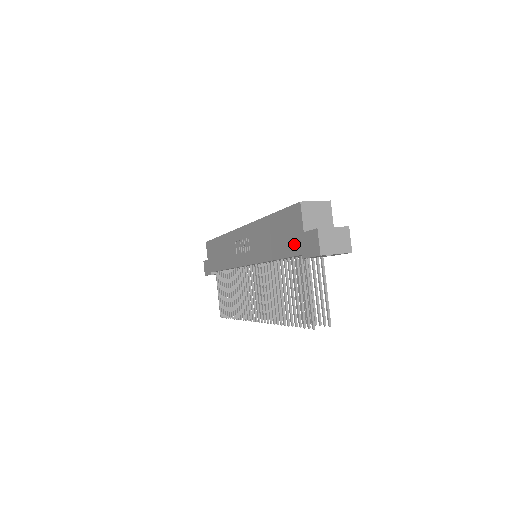
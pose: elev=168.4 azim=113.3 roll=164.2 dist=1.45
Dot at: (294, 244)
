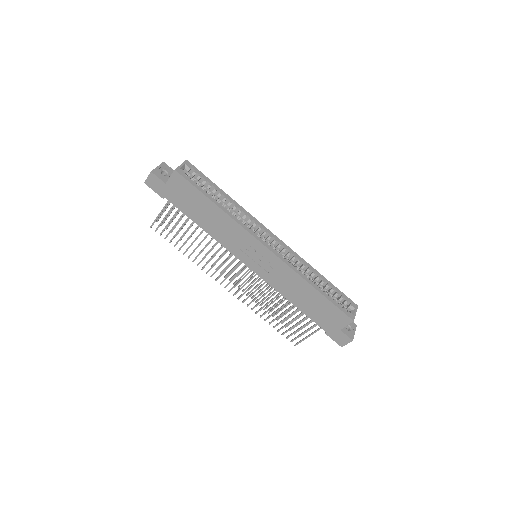
Dot at: (325, 324)
